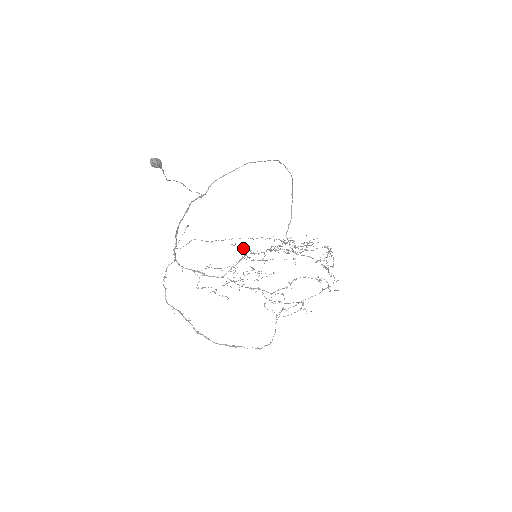
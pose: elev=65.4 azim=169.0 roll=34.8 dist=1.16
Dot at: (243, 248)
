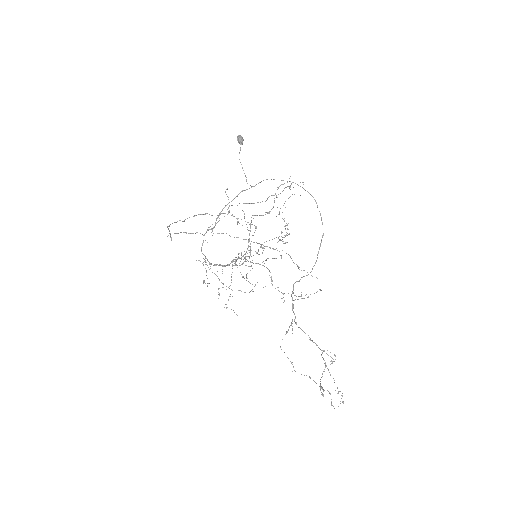
Dot at: occluded
